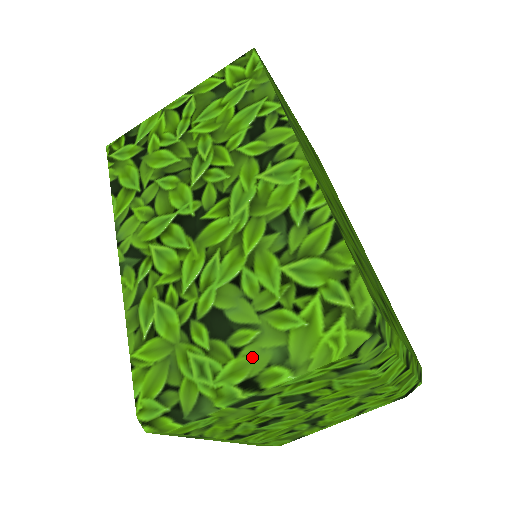
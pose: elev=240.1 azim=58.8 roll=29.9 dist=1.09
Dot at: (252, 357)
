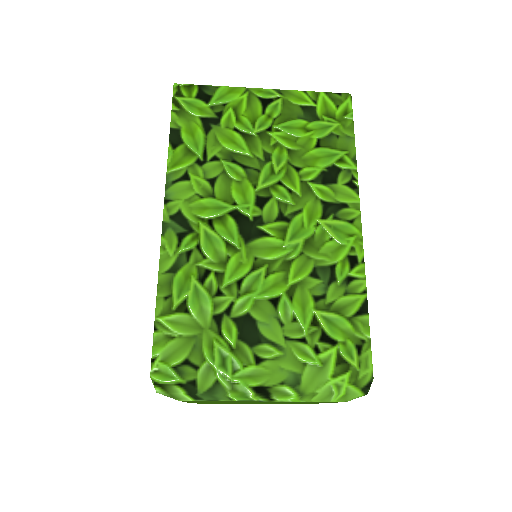
Dot at: (271, 371)
